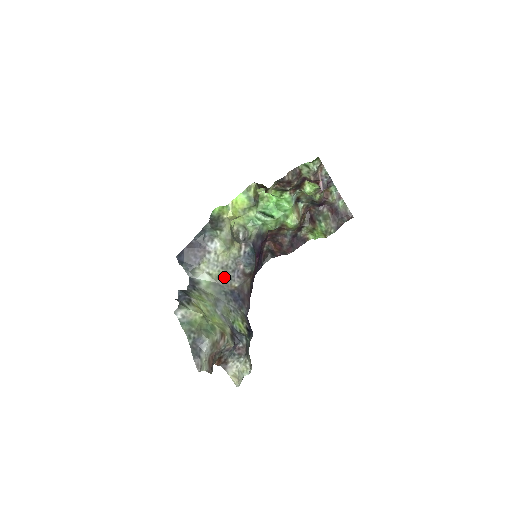
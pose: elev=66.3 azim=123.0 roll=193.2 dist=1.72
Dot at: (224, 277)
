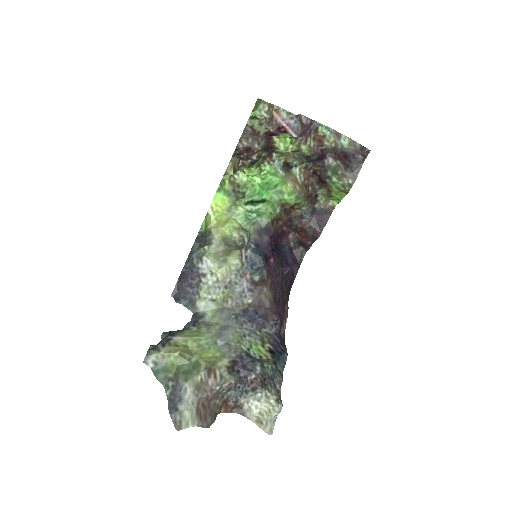
Dot at: (231, 297)
